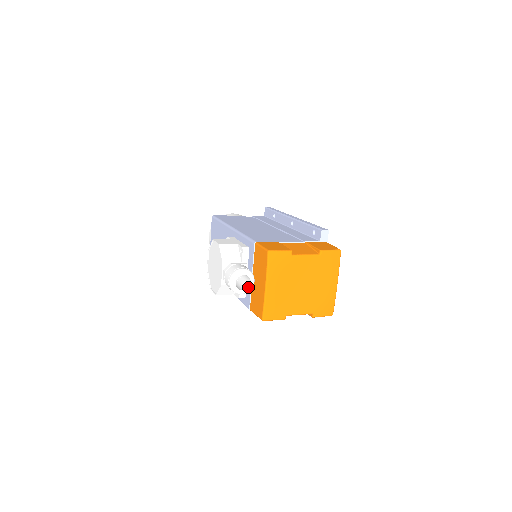
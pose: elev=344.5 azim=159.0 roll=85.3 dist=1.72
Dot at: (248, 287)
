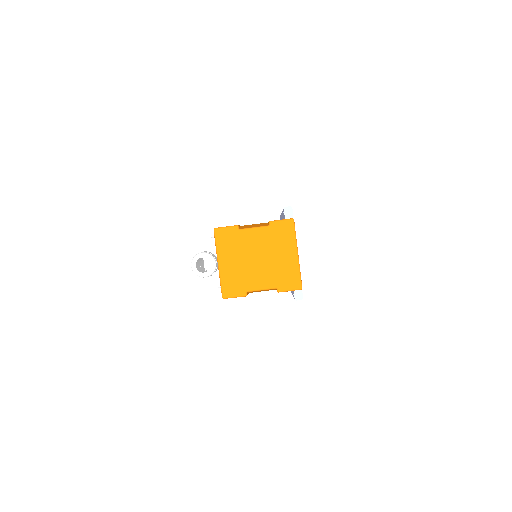
Dot at: (209, 269)
